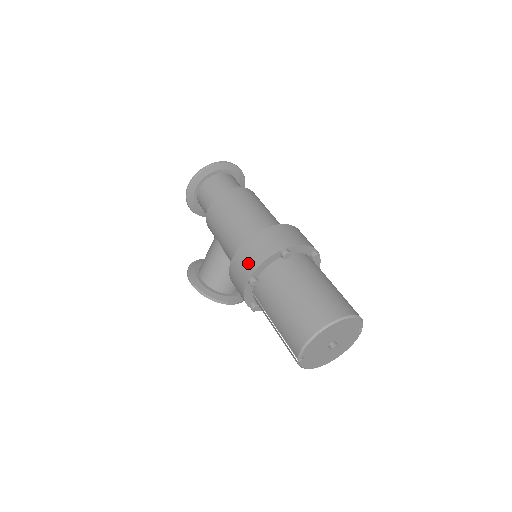
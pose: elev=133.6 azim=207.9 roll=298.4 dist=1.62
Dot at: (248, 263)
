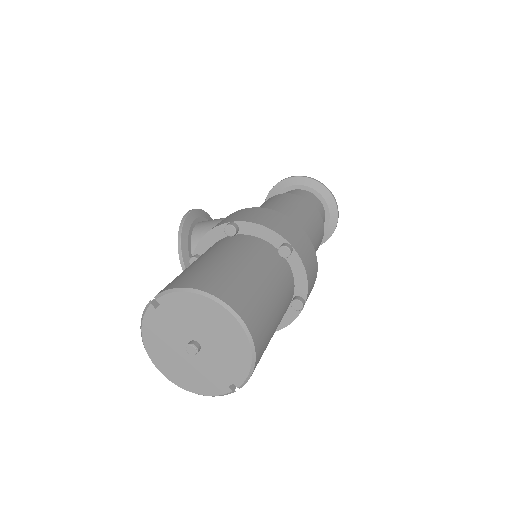
Dot at: (251, 216)
